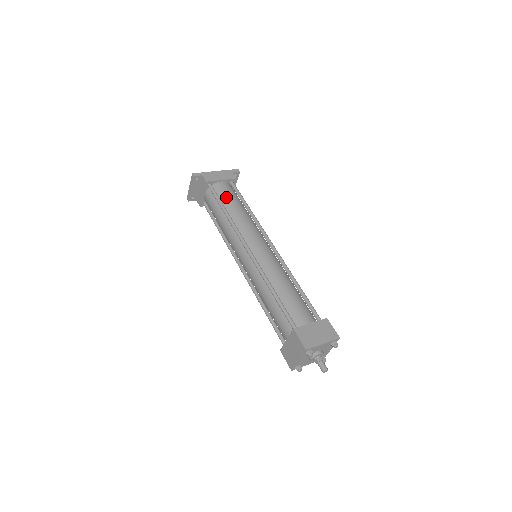
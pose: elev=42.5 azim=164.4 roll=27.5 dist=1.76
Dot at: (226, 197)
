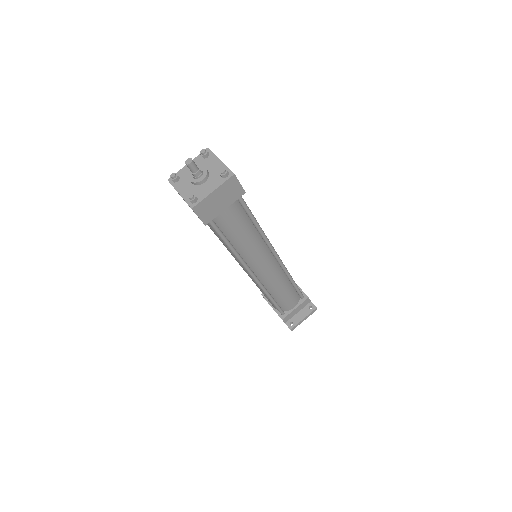
Dot at: occluded
